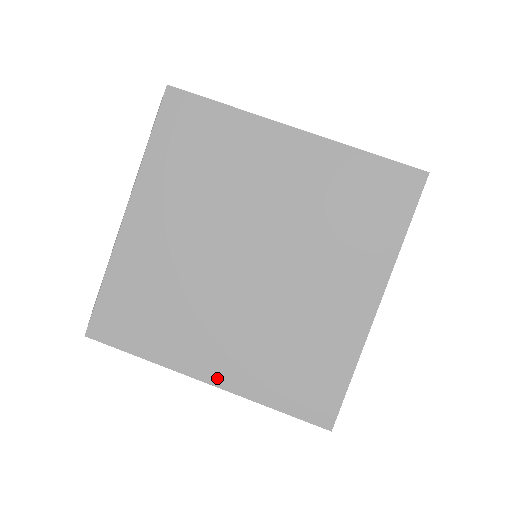
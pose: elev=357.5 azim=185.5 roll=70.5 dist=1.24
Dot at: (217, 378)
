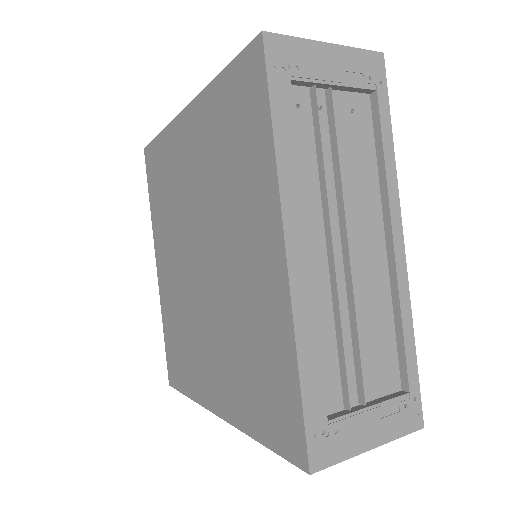
Dot at: (221, 409)
